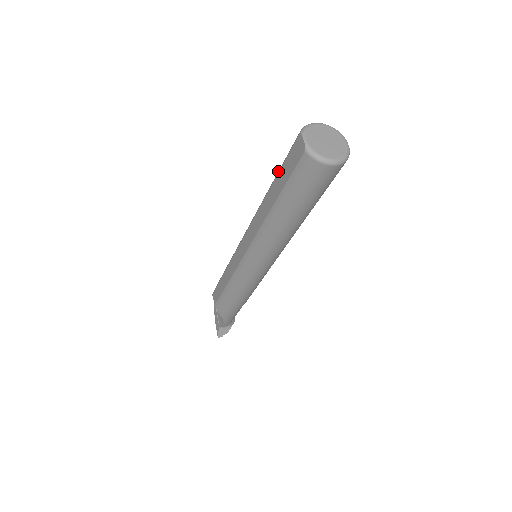
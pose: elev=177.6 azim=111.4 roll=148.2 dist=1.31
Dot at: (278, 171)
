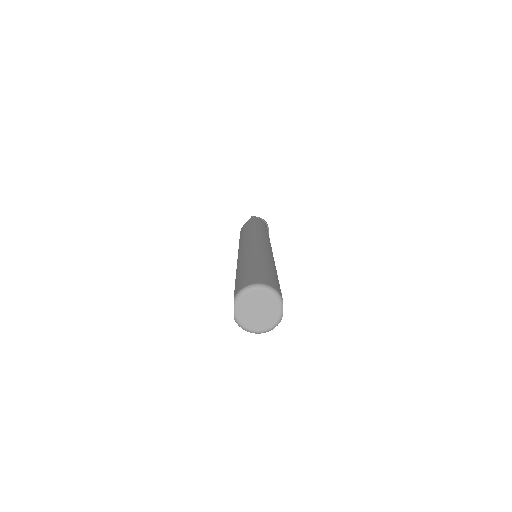
Dot at: (236, 279)
